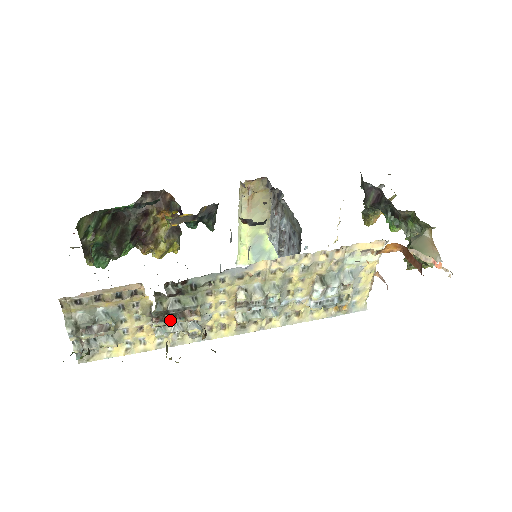
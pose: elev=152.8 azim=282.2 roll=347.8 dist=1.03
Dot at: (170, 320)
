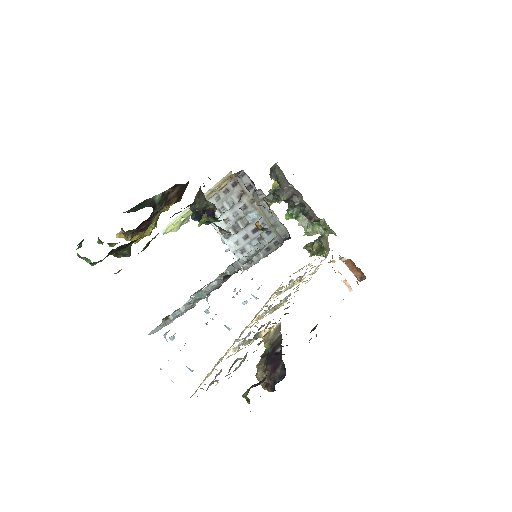
Dot at: occluded
